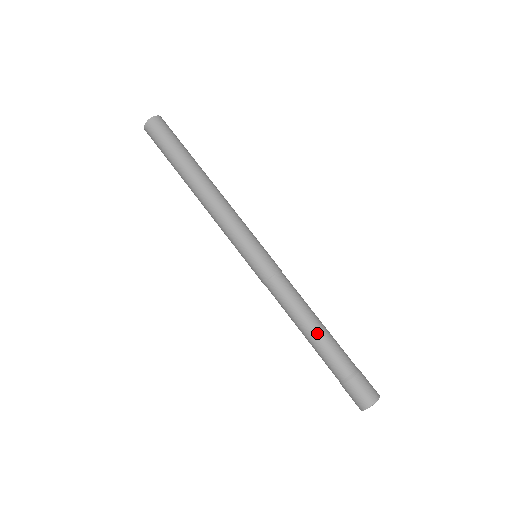
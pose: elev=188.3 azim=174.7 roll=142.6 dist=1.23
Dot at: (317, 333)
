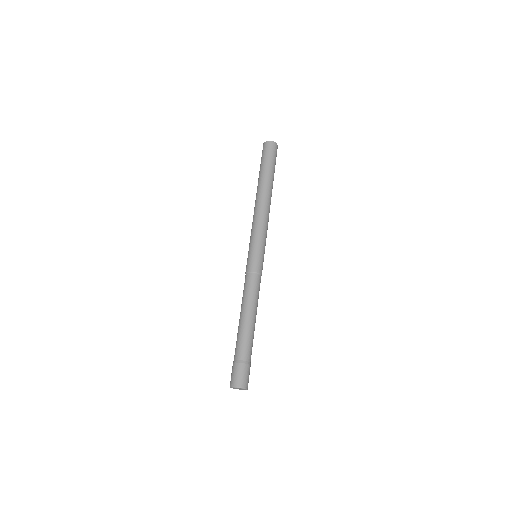
Dot at: (241, 322)
